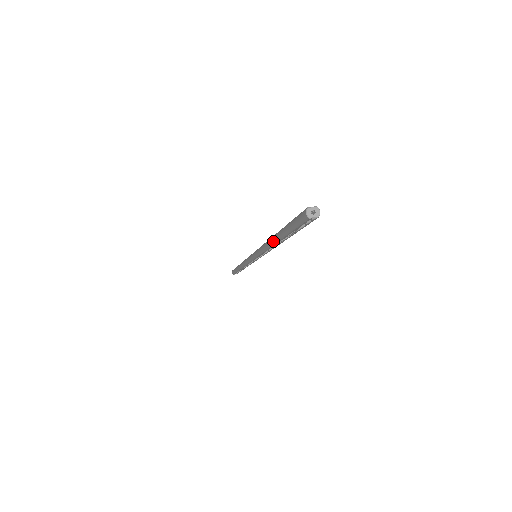
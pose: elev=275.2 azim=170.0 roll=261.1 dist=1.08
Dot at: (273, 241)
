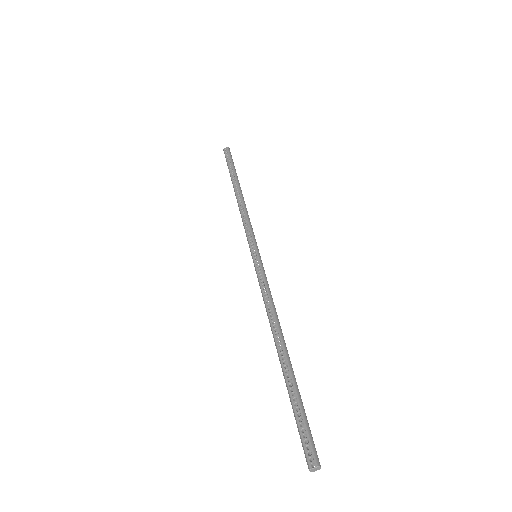
Dot at: (277, 352)
